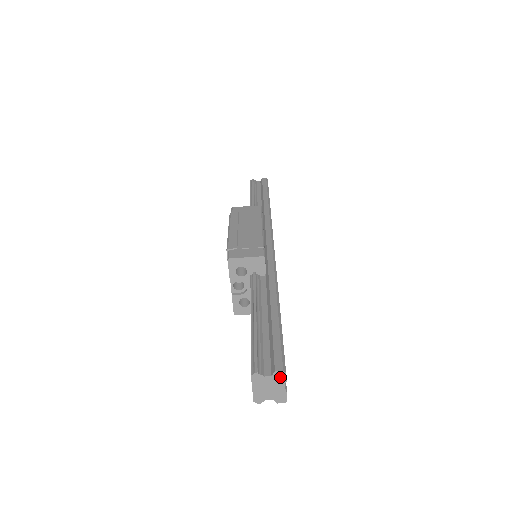
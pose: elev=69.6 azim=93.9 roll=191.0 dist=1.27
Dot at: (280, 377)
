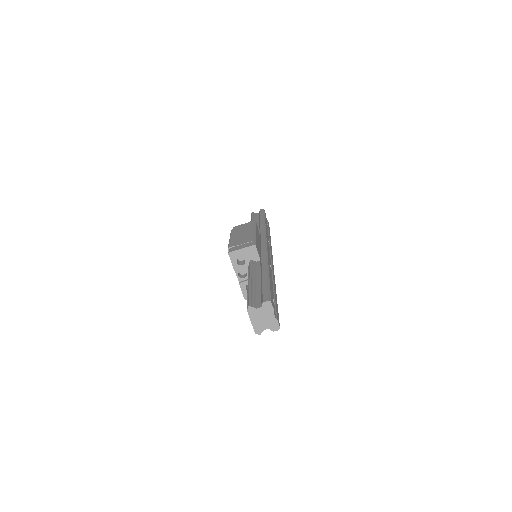
Dot at: (268, 307)
